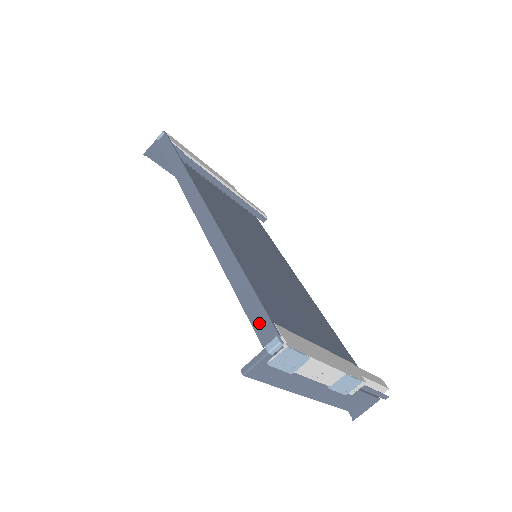
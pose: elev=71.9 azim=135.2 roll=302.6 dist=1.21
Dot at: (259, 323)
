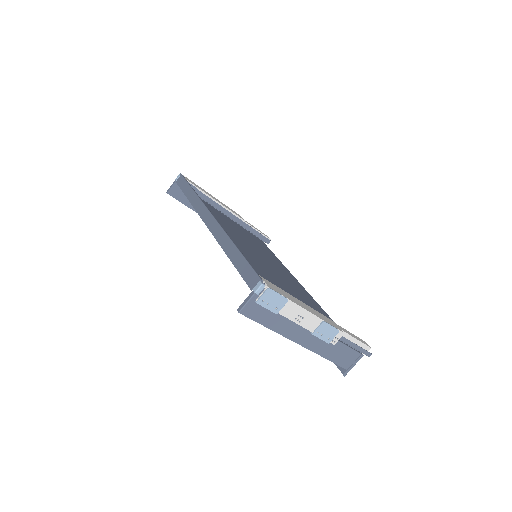
Dot at: (248, 277)
